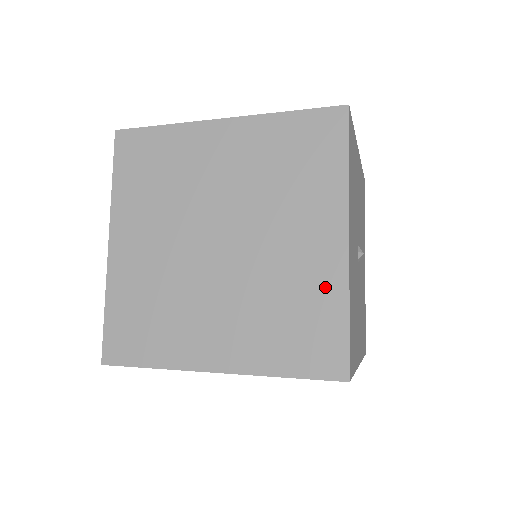
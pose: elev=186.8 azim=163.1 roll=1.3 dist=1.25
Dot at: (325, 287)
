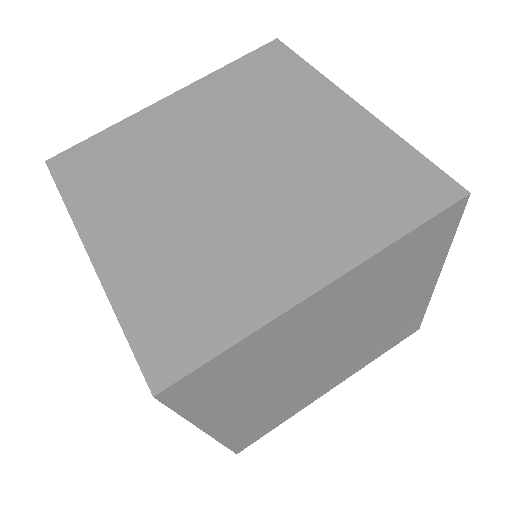
Dot at: (370, 143)
